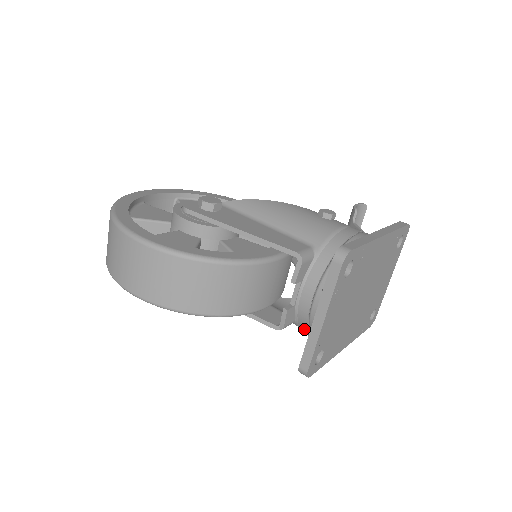
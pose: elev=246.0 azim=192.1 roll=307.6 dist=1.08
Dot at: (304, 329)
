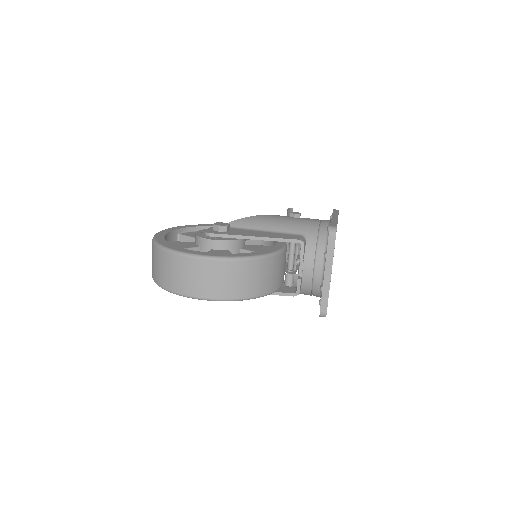
Dot at: (307, 292)
